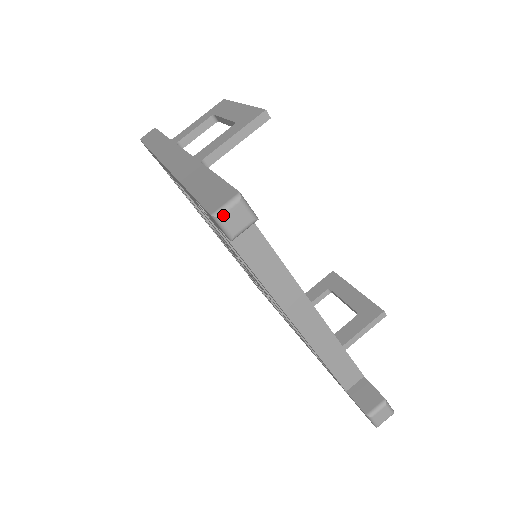
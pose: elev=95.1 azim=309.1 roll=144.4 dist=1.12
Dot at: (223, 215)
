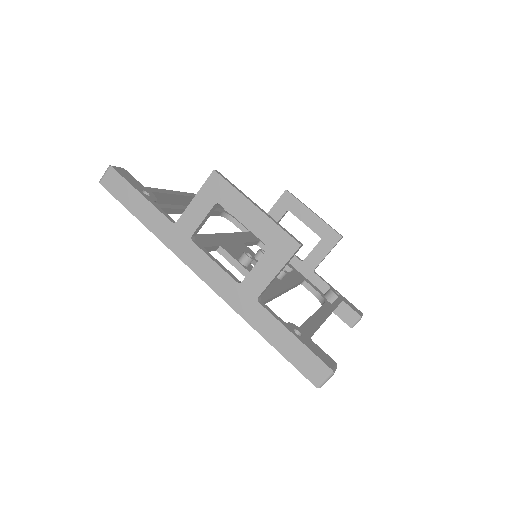
Dot at: occluded
